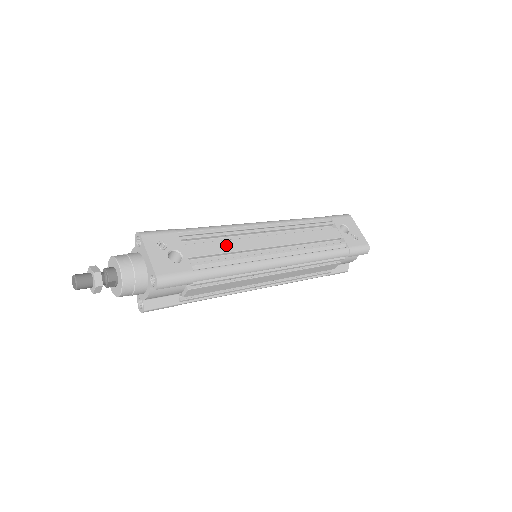
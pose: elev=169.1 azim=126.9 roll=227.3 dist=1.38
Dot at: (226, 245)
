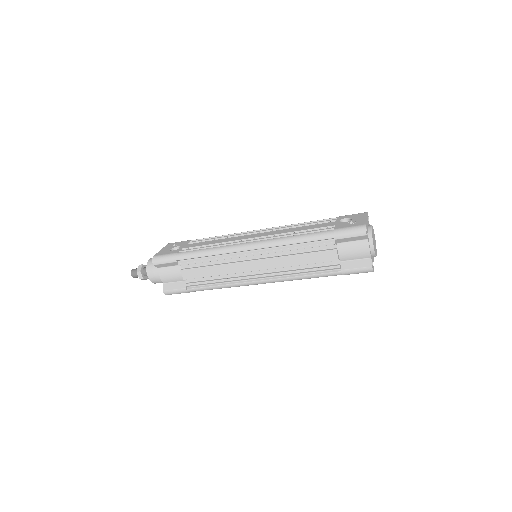
Dot at: (215, 241)
